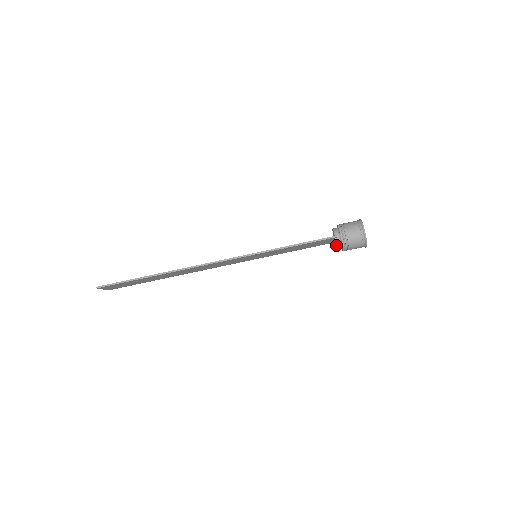
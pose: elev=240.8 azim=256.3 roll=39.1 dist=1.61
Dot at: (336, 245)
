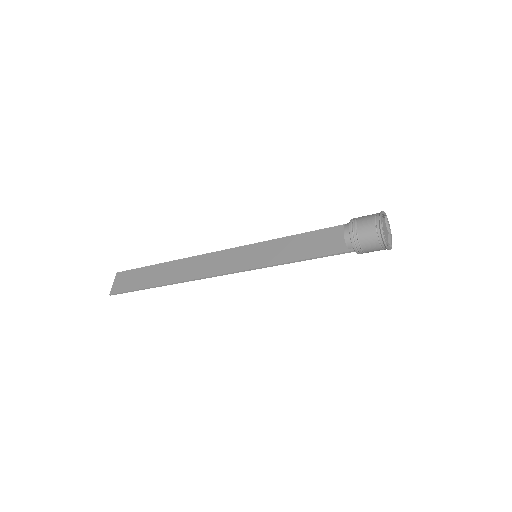
Dot at: occluded
